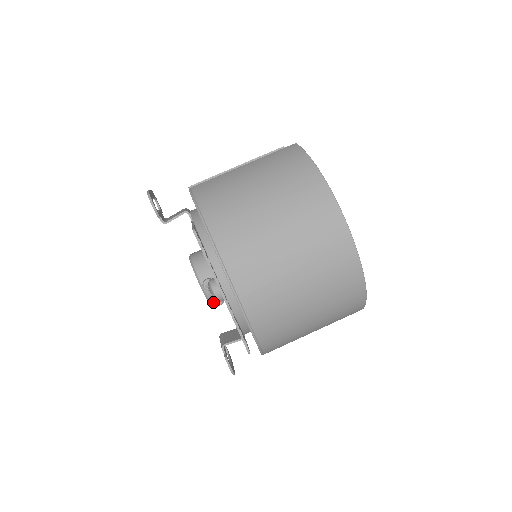
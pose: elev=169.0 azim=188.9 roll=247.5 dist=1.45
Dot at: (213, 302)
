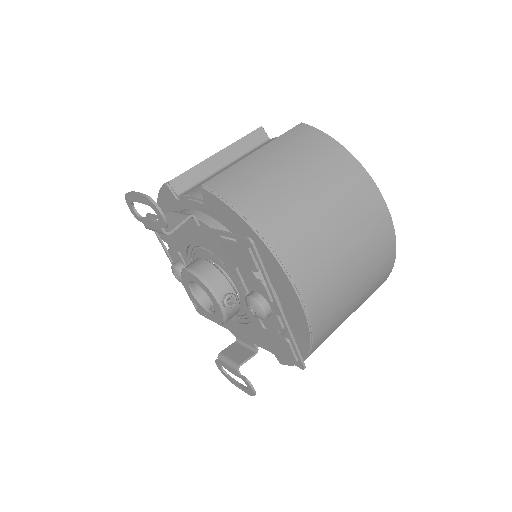
Dot at: occluded
